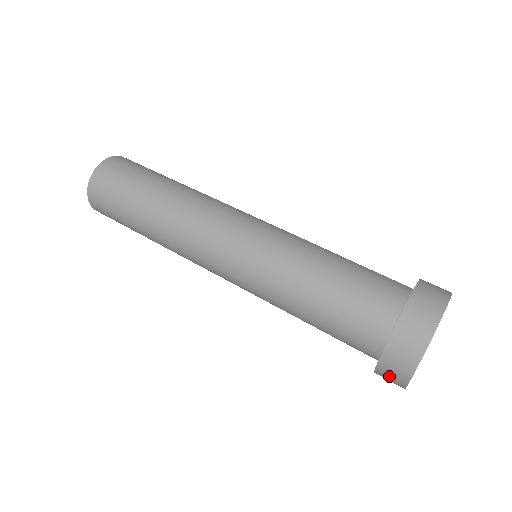
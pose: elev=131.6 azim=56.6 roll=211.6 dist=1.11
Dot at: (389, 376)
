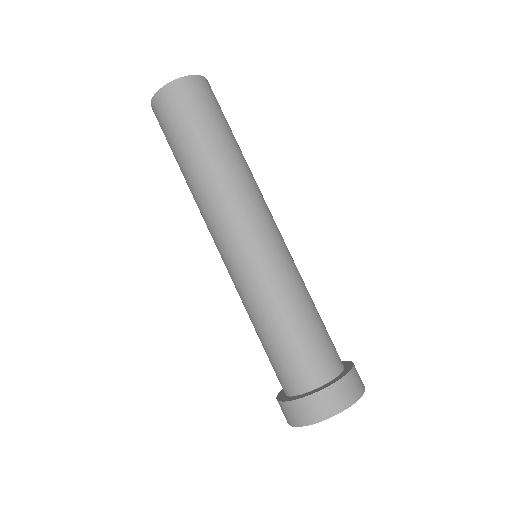
Dot at: occluded
